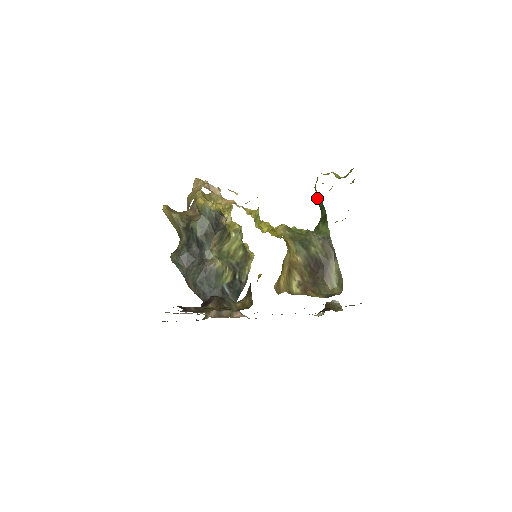
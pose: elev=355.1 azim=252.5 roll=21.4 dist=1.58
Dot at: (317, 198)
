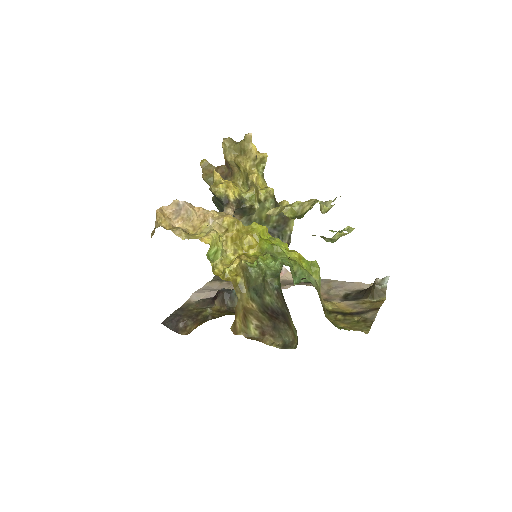
Dot at: occluded
